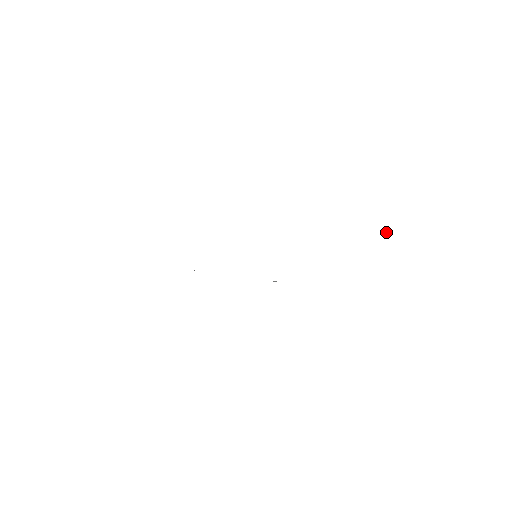
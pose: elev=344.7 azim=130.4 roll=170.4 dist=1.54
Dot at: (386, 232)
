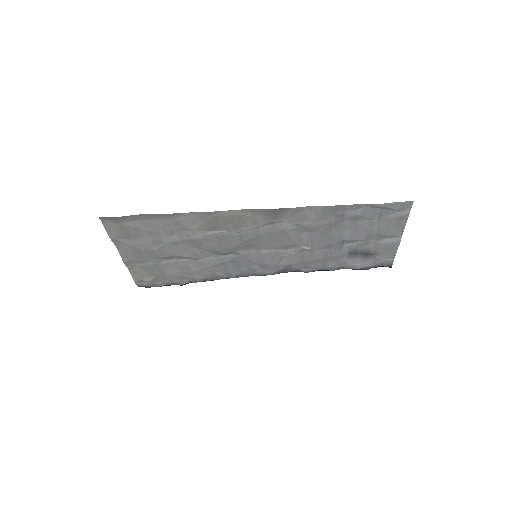
Dot at: occluded
